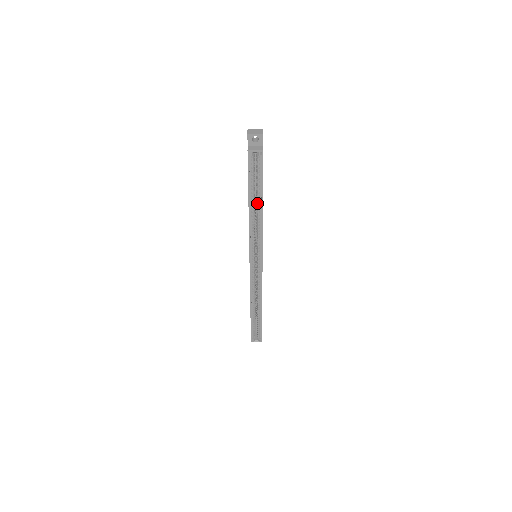
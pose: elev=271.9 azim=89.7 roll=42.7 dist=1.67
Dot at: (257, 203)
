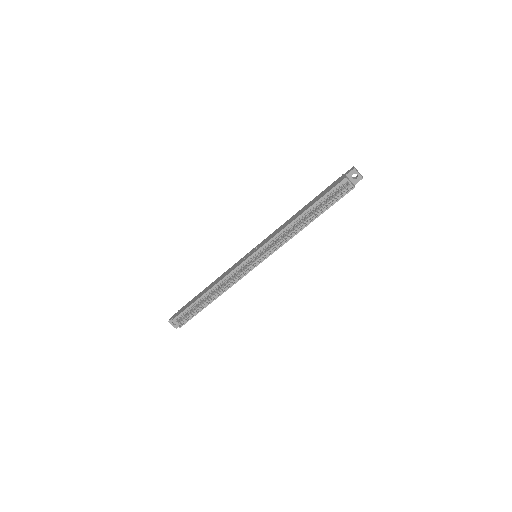
Dot at: (308, 218)
